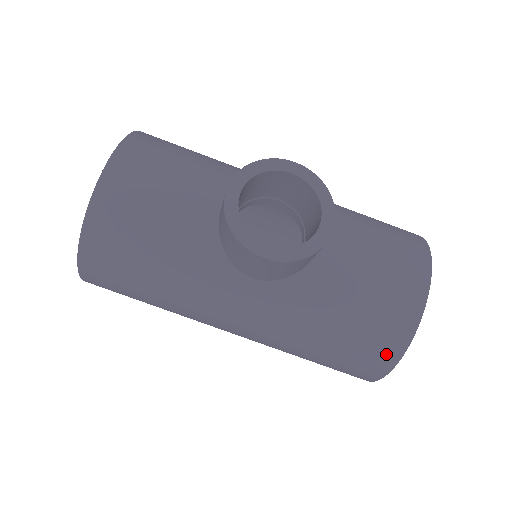
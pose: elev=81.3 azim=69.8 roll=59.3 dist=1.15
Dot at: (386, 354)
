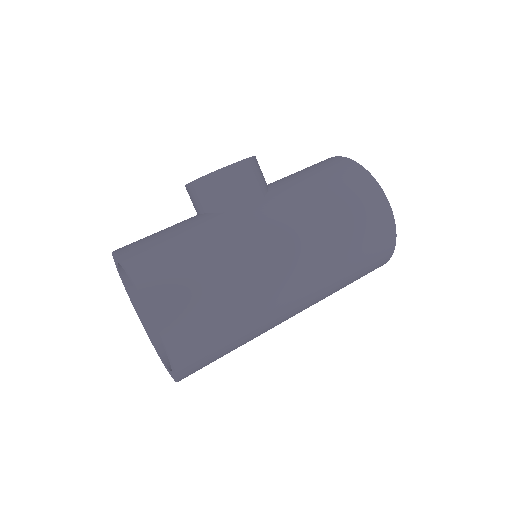
Dot at: (359, 176)
